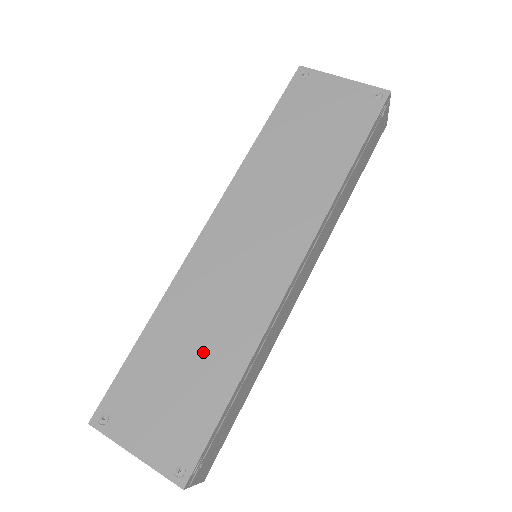
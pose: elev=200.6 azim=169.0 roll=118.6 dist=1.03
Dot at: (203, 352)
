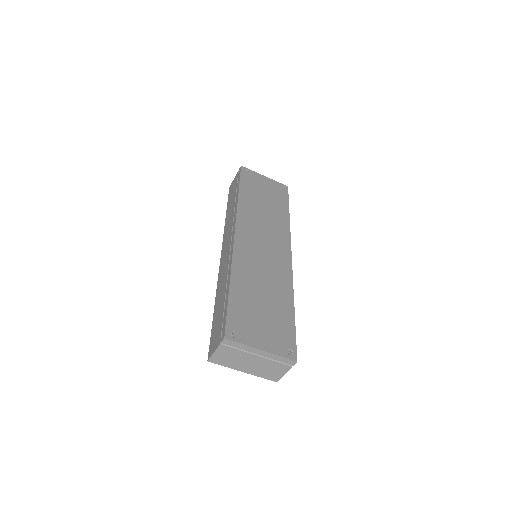
Dot at: (269, 294)
